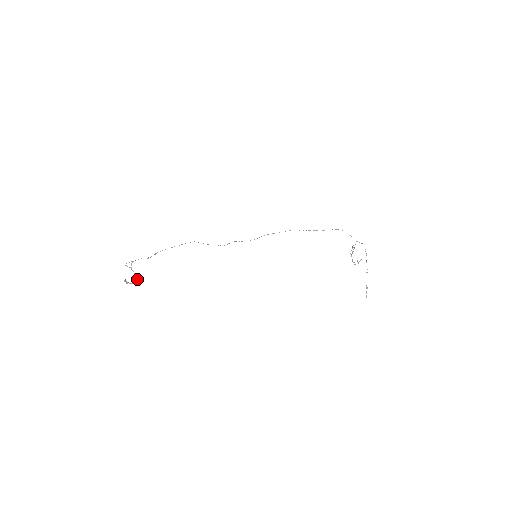
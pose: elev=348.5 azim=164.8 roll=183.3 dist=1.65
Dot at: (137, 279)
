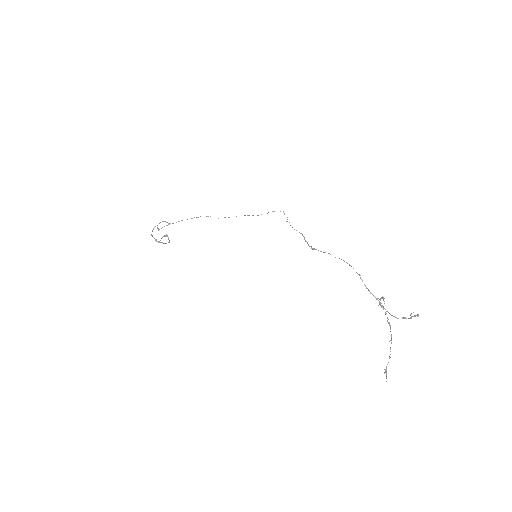
Dot at: occluded
